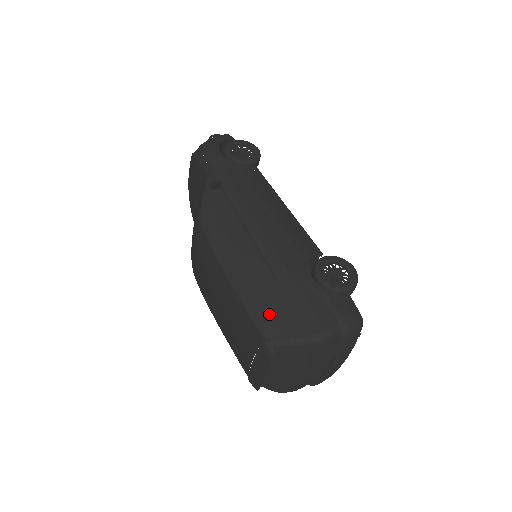
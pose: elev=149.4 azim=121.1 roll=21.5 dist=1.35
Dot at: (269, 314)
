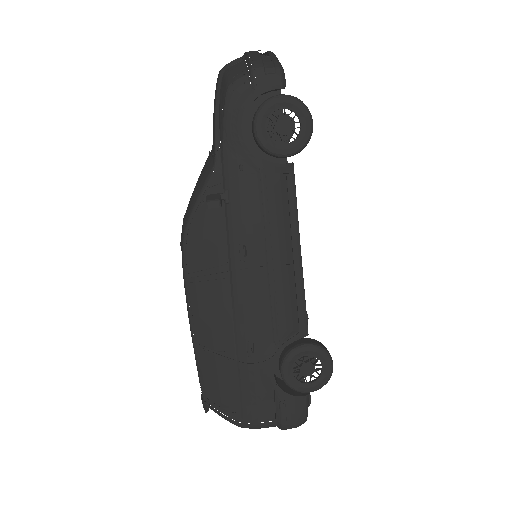
Dot at: (214, 384)
